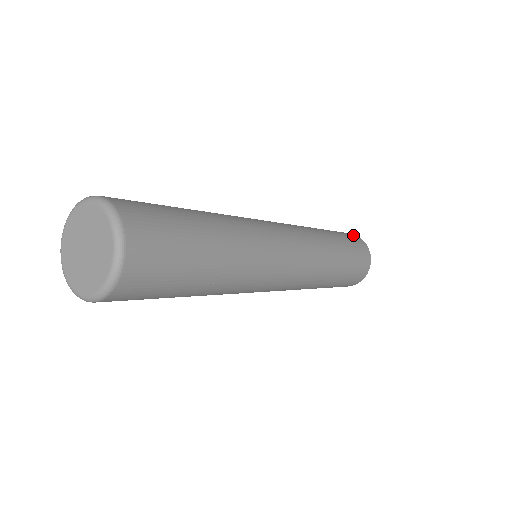
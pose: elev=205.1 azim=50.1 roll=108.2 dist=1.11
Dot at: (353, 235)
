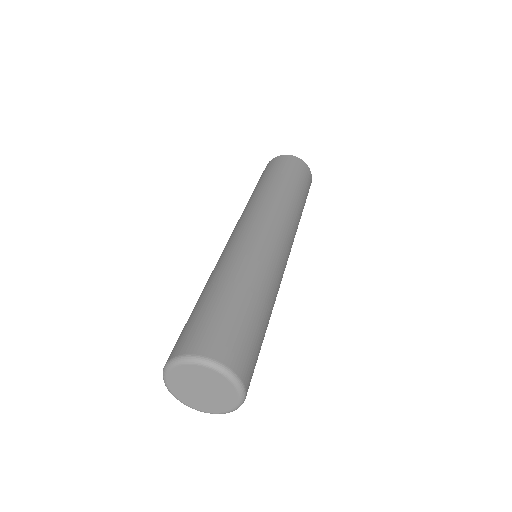
Dot at: (303, 165)
